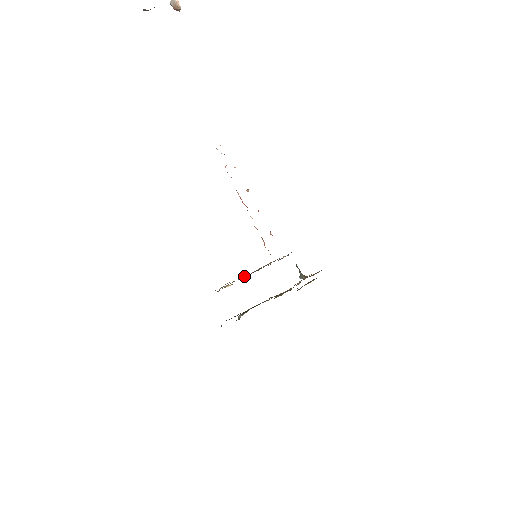
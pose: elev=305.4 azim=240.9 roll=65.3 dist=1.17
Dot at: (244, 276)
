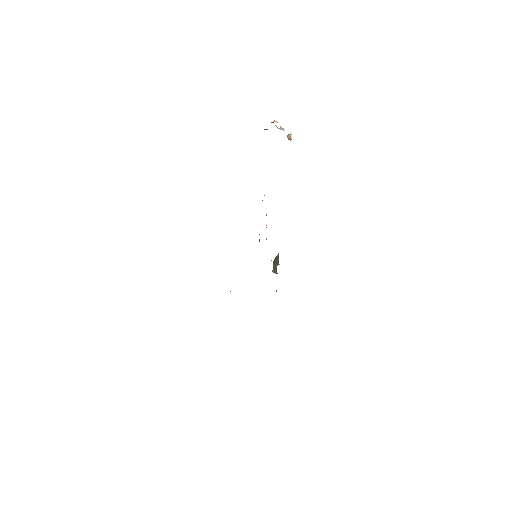
Dot at: occluded
